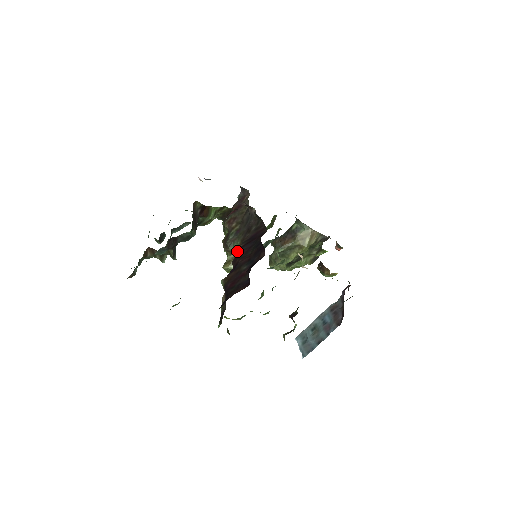
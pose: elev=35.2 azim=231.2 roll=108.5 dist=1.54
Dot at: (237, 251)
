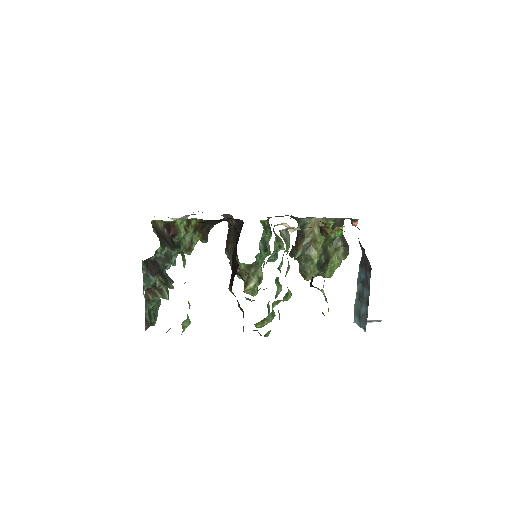
Dot at: occluded
